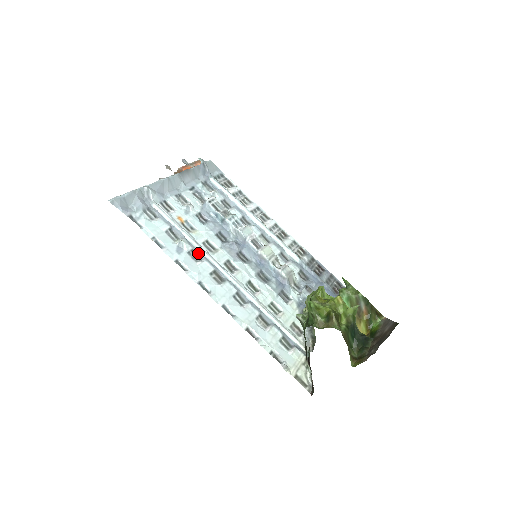
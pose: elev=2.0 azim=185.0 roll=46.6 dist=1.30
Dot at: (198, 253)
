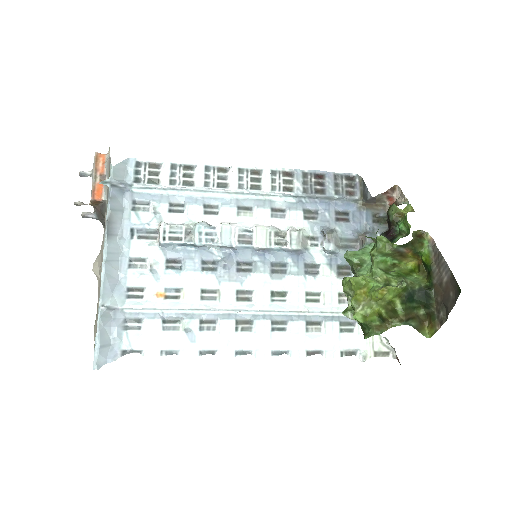
Dot at: (207, 318)
